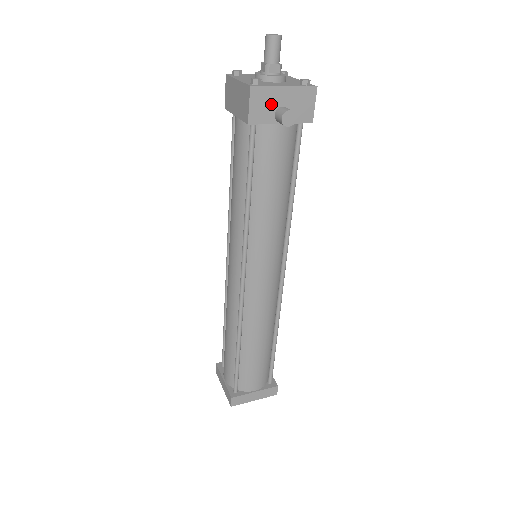
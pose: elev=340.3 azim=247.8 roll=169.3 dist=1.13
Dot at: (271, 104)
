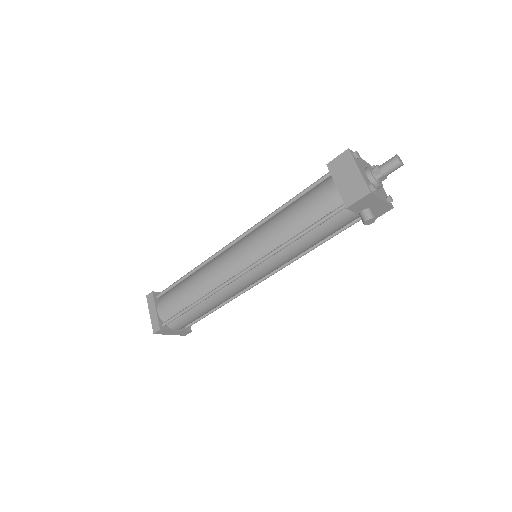
Dot at: (367, 205)
